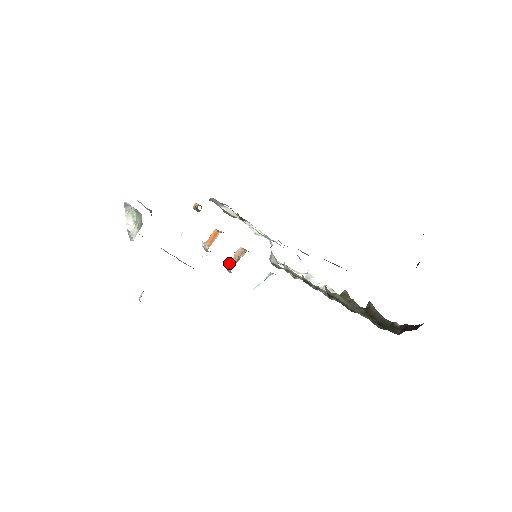
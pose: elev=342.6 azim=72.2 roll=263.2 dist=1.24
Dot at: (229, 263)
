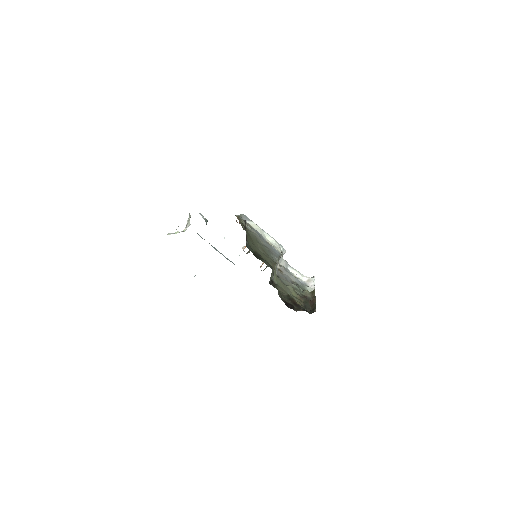
Dot at: occluded
